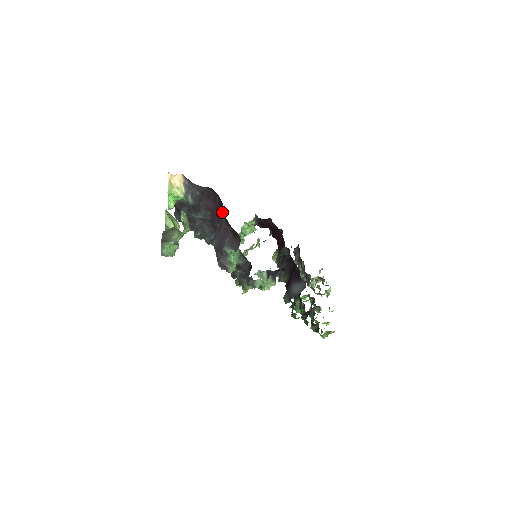
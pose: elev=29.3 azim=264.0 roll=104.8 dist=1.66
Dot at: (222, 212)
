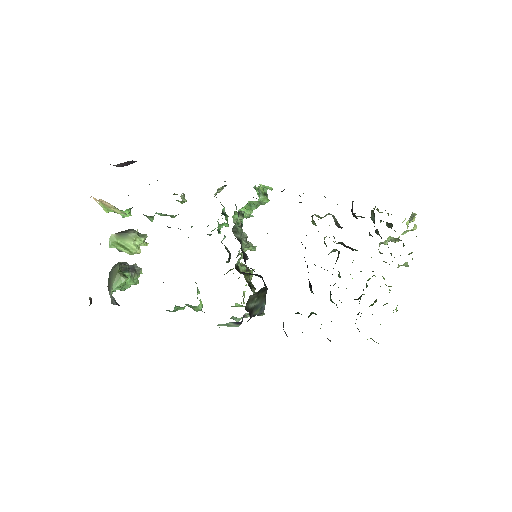
Dot at: occluded
